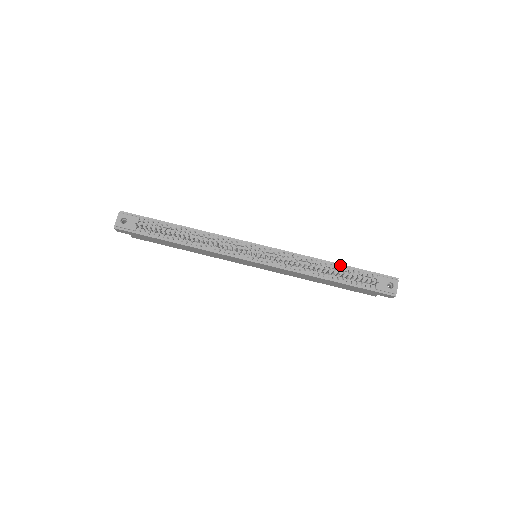
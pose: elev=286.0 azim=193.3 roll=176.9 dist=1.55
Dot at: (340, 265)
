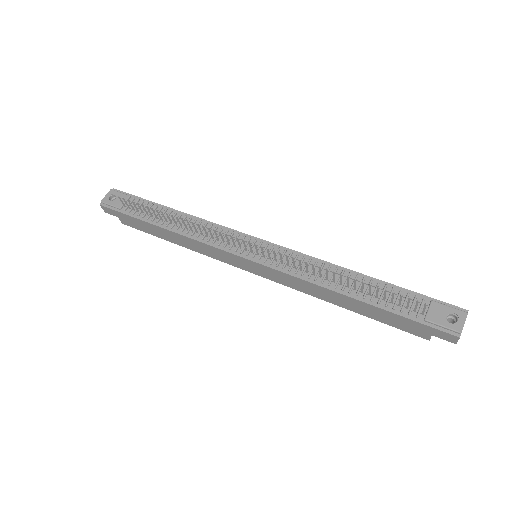
Dot at: (372, 279)
